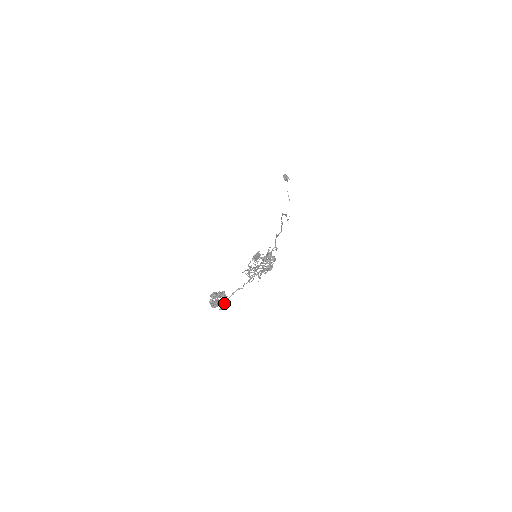
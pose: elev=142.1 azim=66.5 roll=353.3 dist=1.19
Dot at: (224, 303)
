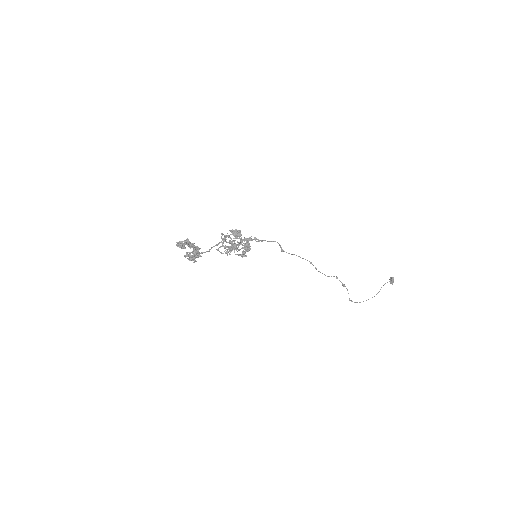
Dot at: occluded
